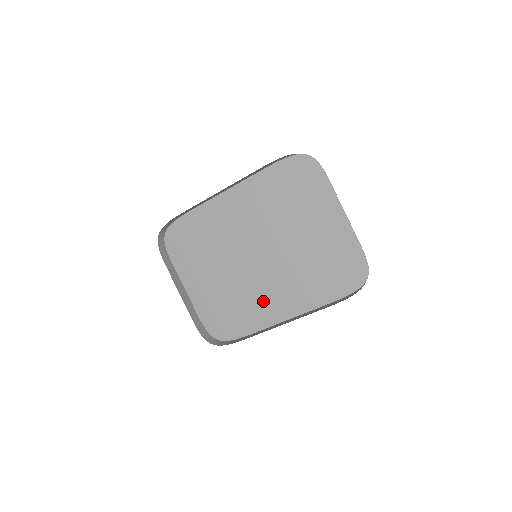
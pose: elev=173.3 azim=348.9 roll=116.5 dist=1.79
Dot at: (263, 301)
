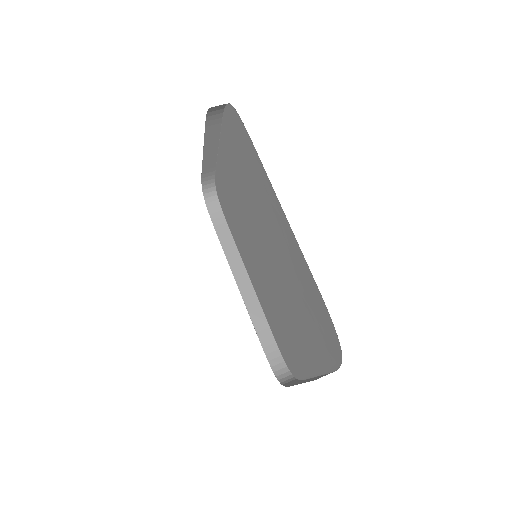
Dot at: (247, 252)
